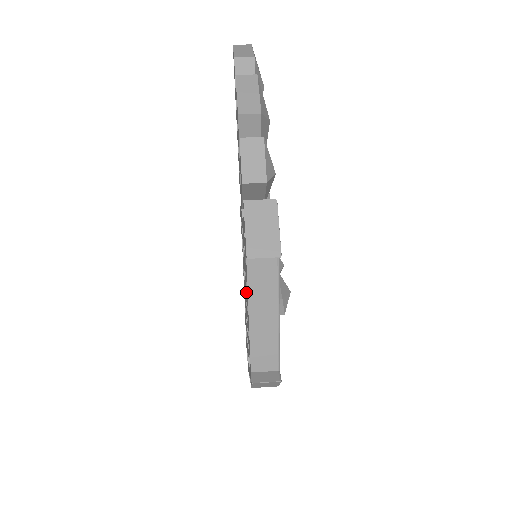
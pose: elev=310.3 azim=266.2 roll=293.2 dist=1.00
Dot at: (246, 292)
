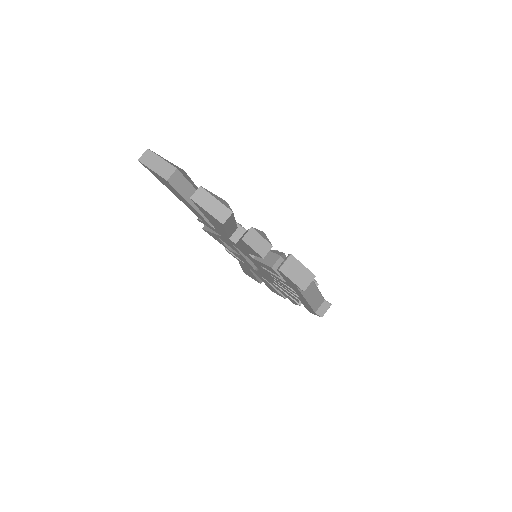
Dot at: (284, 286)
